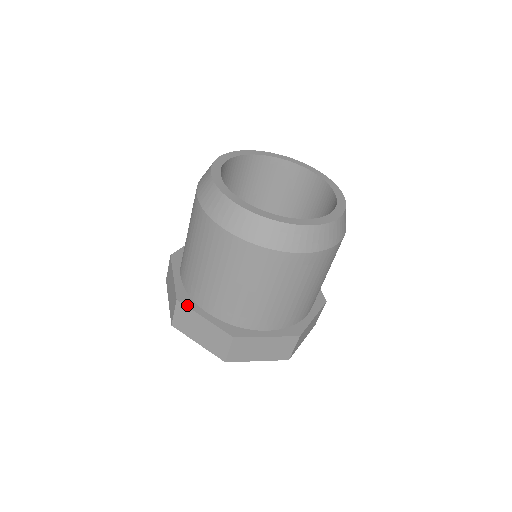
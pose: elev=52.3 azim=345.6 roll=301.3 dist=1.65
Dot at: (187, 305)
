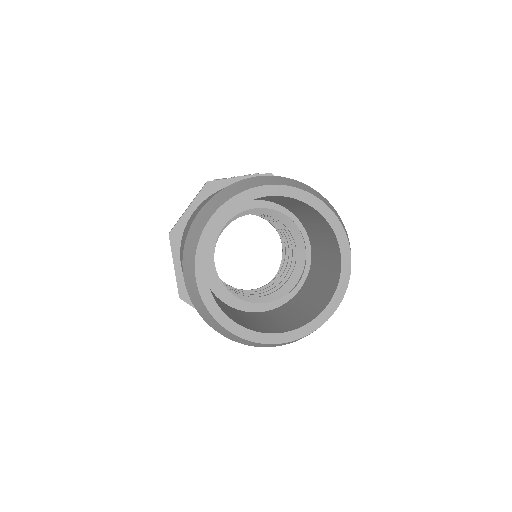
Dot at: (172, 245)
